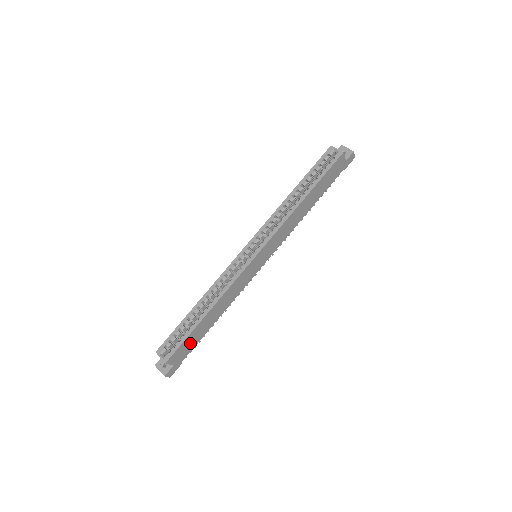
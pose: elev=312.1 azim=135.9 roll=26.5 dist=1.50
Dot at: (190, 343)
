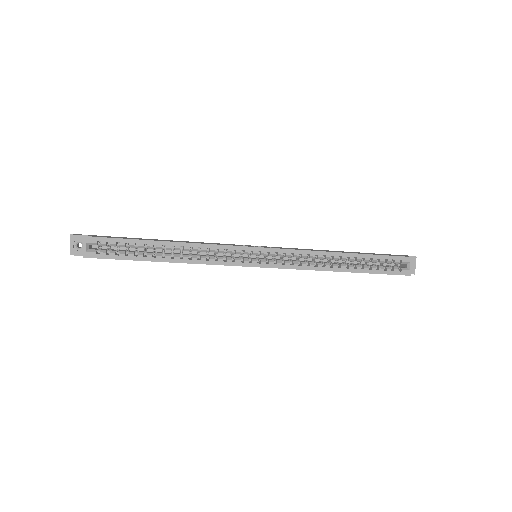
Dot at: occluded
